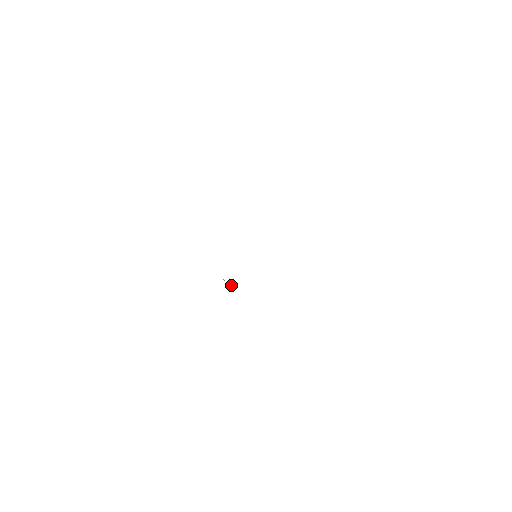
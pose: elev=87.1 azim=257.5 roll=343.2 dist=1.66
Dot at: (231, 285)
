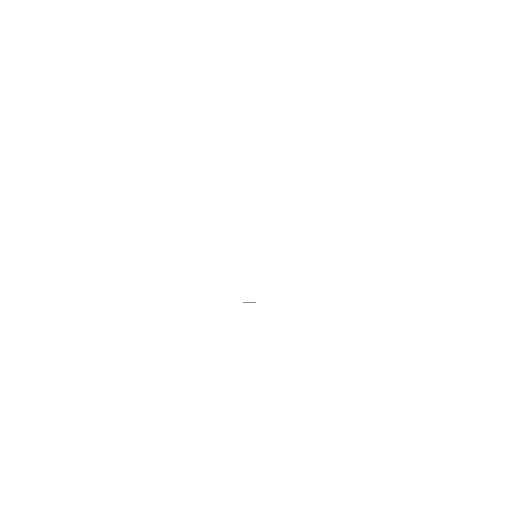
Dot at: occluded
